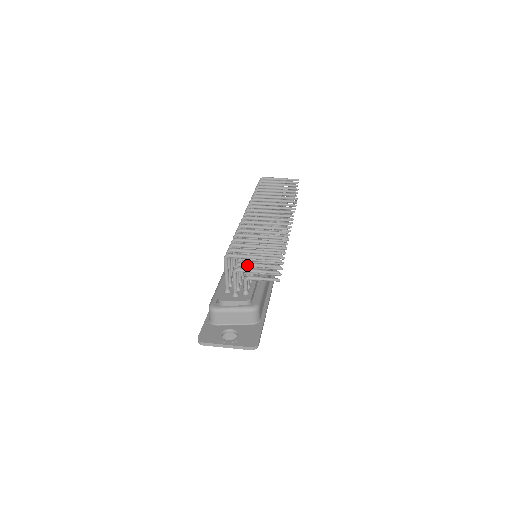
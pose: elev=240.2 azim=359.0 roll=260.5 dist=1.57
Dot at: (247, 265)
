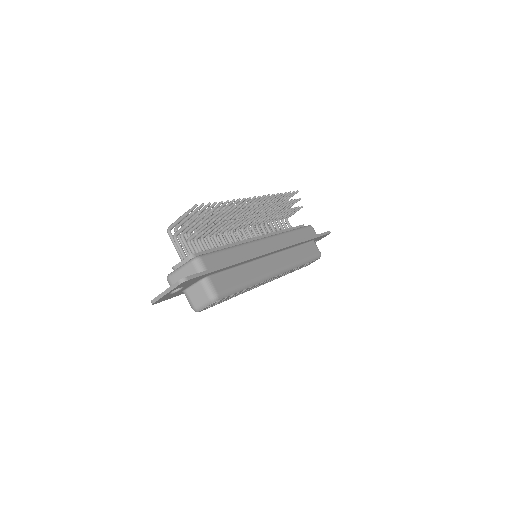
Dot at: (185, 229)
